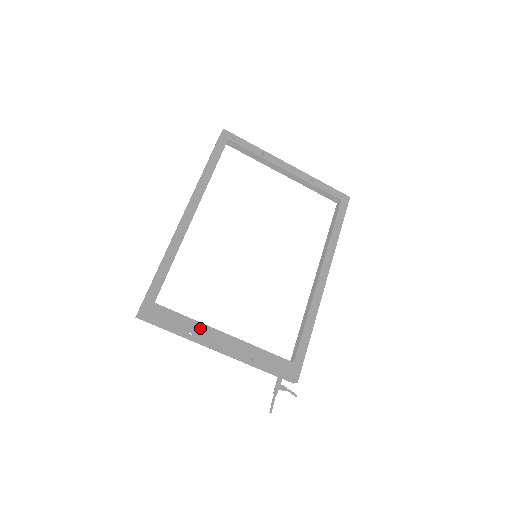
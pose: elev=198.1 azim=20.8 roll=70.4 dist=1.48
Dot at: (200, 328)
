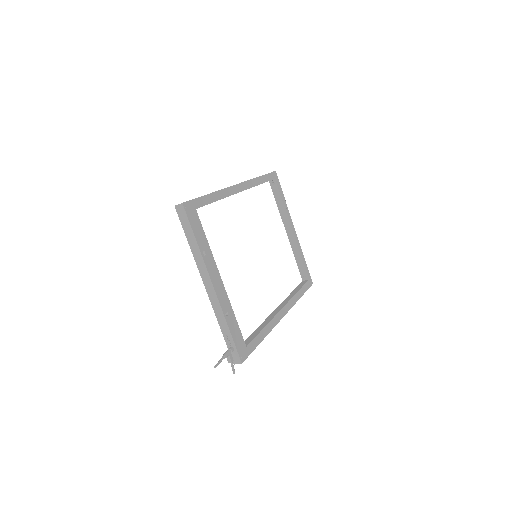
Dot at: (210, 257)
